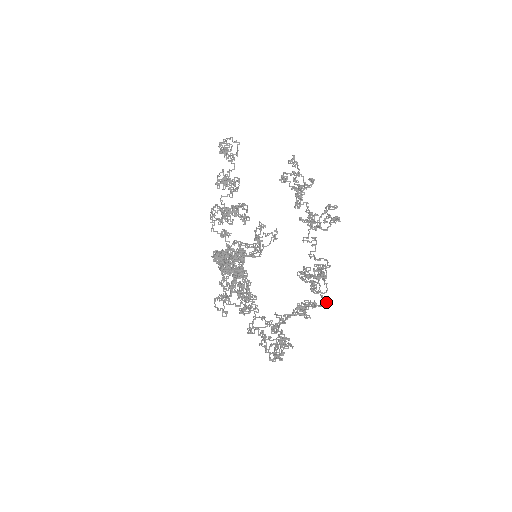
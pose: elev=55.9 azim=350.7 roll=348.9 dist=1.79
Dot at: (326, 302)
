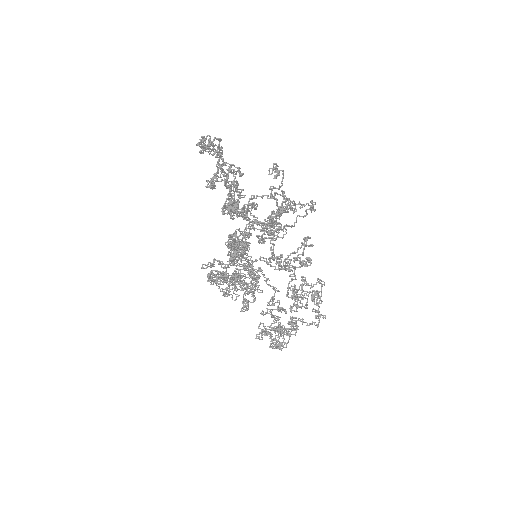
Dot at: (319, 321)
